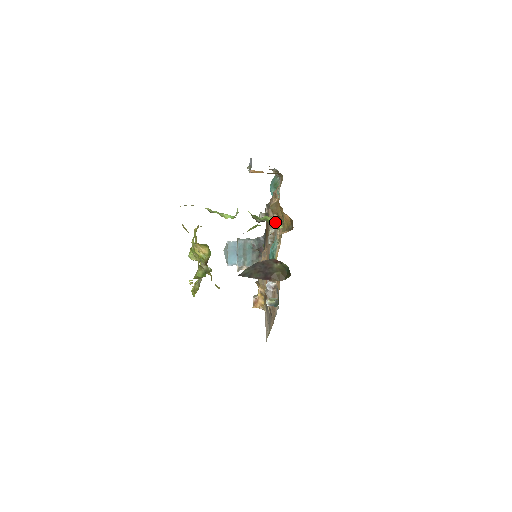
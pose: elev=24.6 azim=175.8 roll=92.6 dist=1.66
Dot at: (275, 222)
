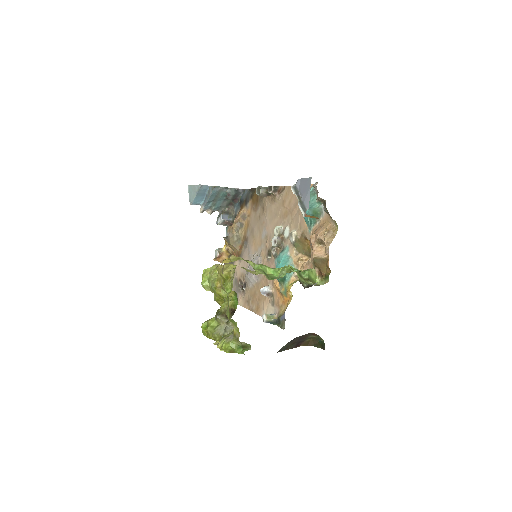
Dot at: (314, 276)
